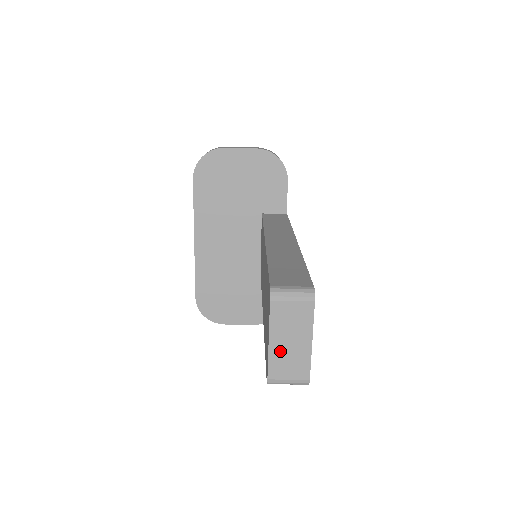
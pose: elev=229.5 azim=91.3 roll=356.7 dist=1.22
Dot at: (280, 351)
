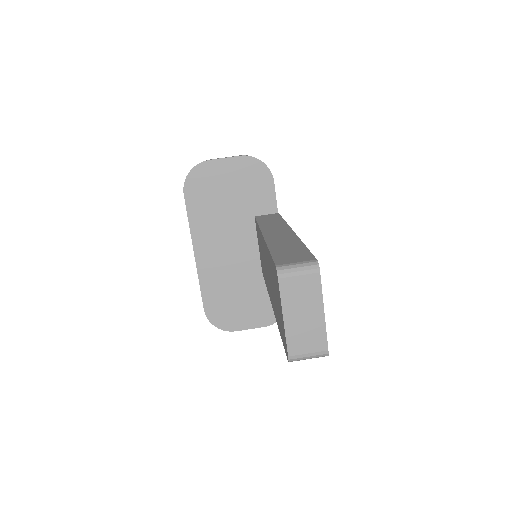
Dot at: (295, 326)
